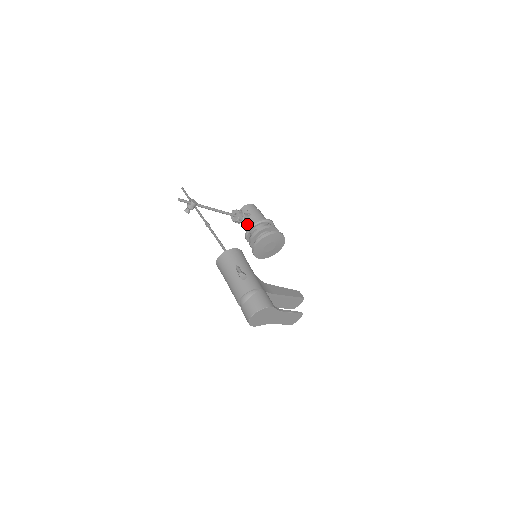
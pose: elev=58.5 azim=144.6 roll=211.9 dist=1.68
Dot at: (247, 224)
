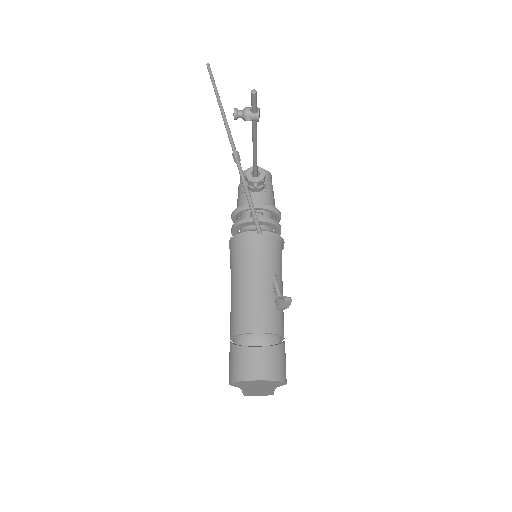
Dot at: (255, 195)
